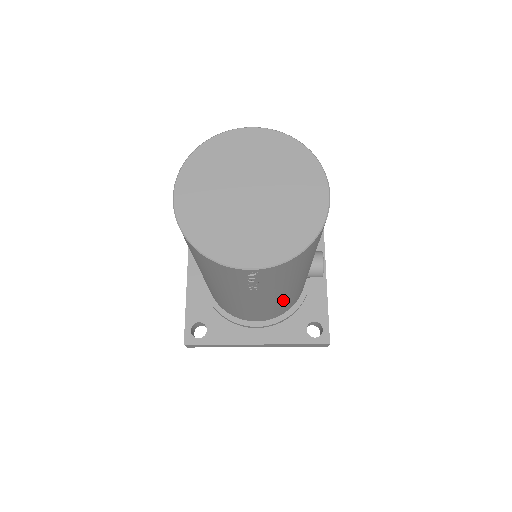
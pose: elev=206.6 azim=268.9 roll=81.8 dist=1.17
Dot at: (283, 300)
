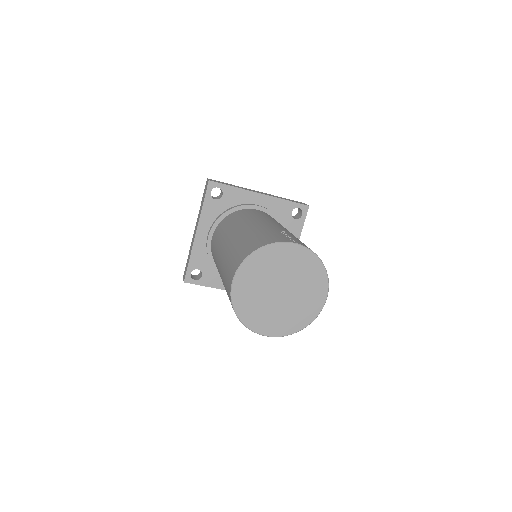
Dot at: occluded
